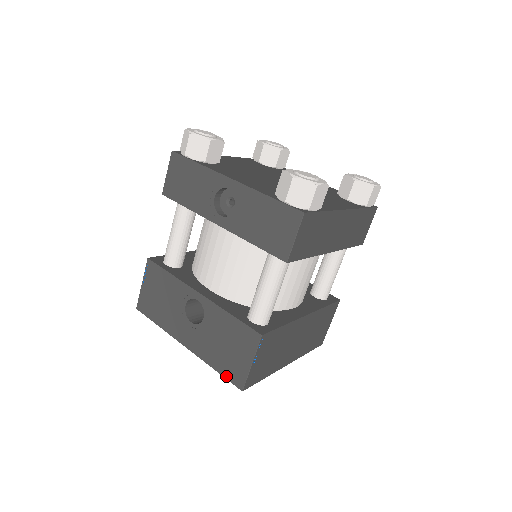
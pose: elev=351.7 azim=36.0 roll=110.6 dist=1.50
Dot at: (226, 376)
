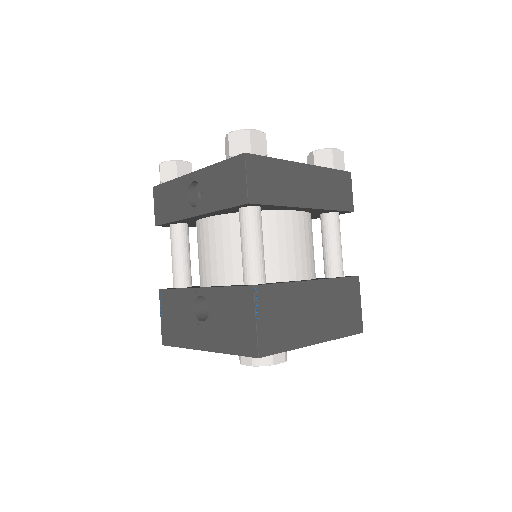
Dot at: (241, 353)
